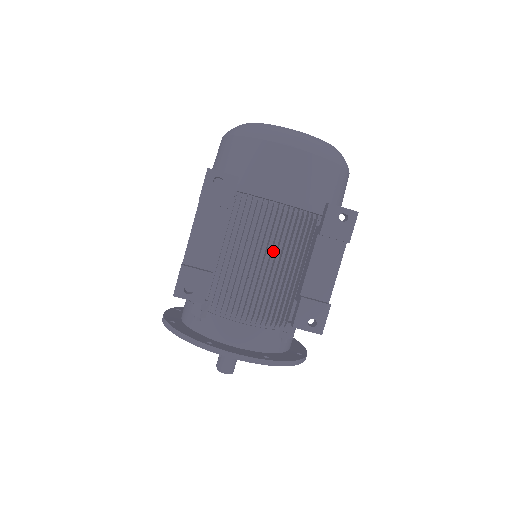
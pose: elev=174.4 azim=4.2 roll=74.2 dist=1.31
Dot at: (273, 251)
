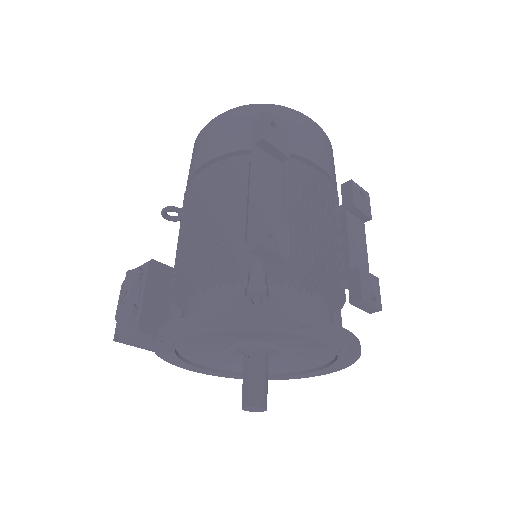
Dot at: occluded
